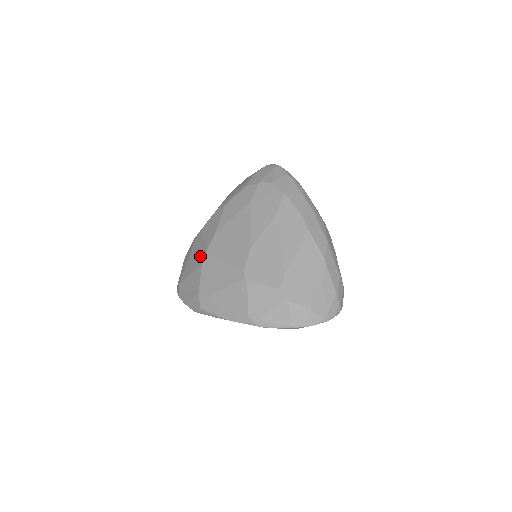
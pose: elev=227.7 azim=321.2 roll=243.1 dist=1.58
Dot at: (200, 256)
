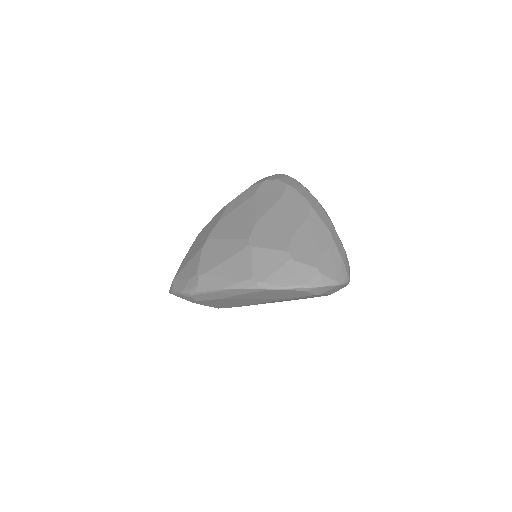
Dot at: (201, 244)
